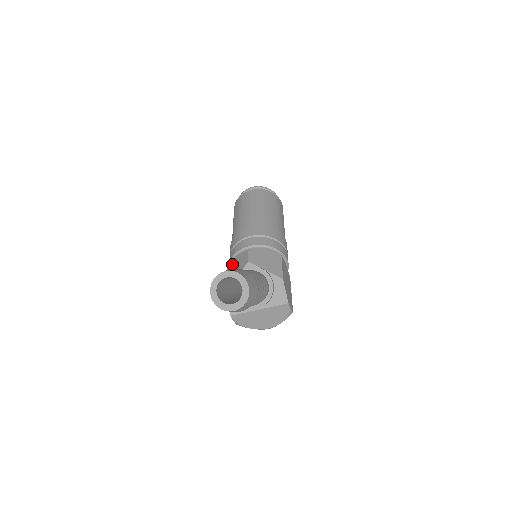
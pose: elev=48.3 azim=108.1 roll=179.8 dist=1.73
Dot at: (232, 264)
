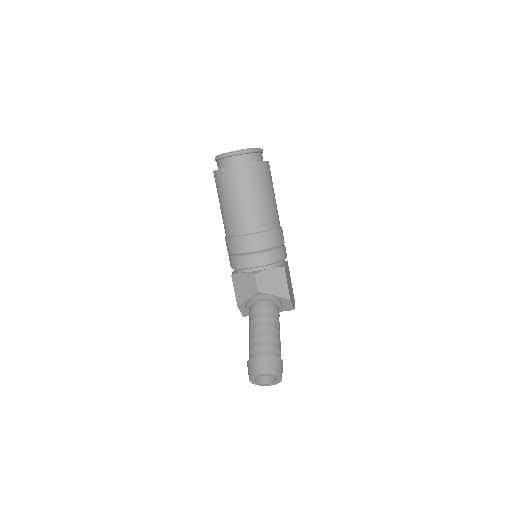
Dot at: (237, 277)
